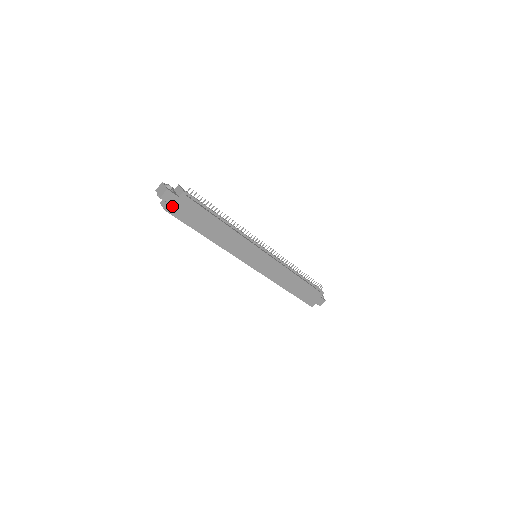
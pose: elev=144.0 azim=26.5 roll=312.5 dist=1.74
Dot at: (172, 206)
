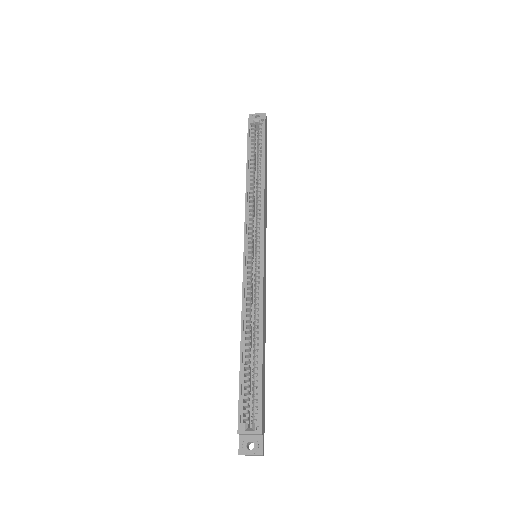
Dot at: occluded
